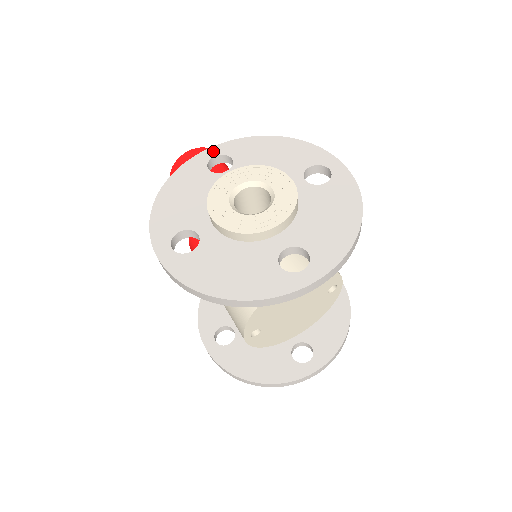
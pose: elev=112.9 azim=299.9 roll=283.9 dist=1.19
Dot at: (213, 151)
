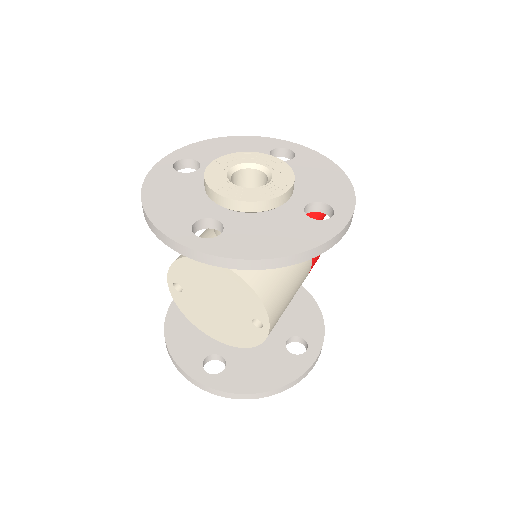
Dot at: (293, 146)
